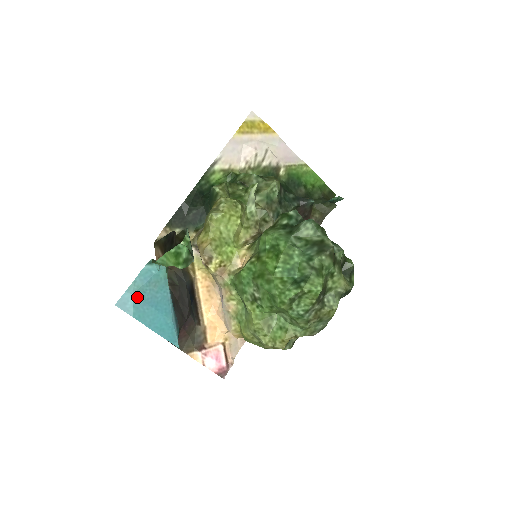
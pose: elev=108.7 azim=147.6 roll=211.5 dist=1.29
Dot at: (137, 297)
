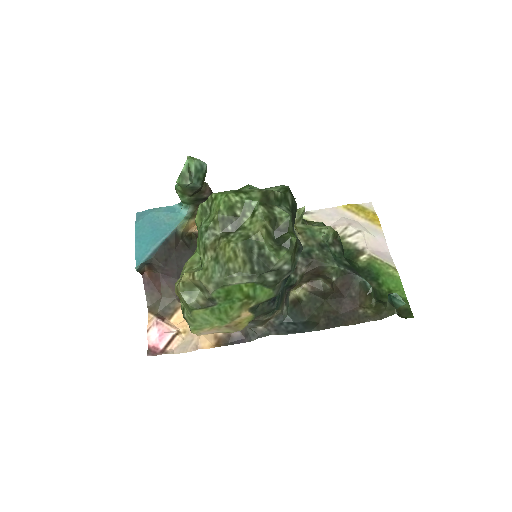
Dot at: (151, 216)
